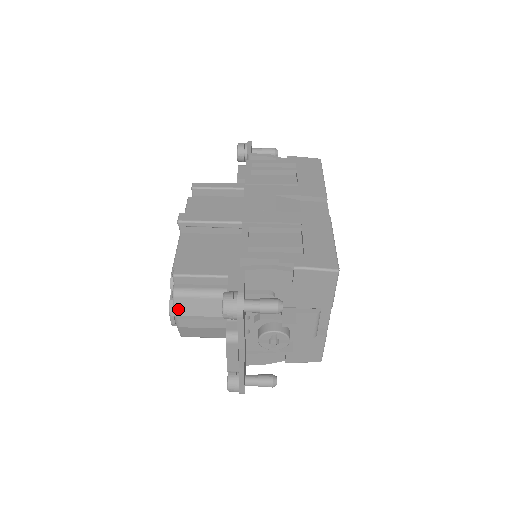
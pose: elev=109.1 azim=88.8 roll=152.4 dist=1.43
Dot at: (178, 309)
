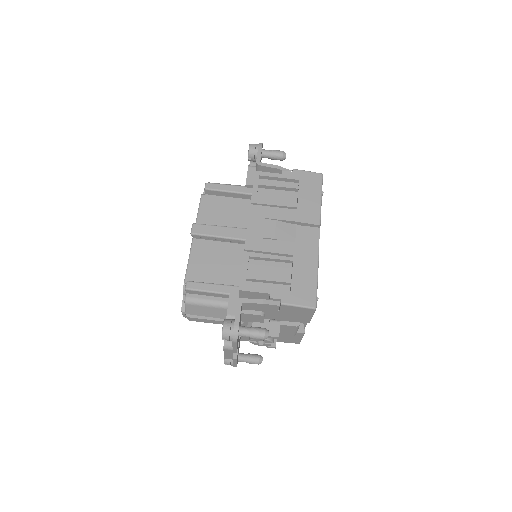
Dot at: (189, 311)
